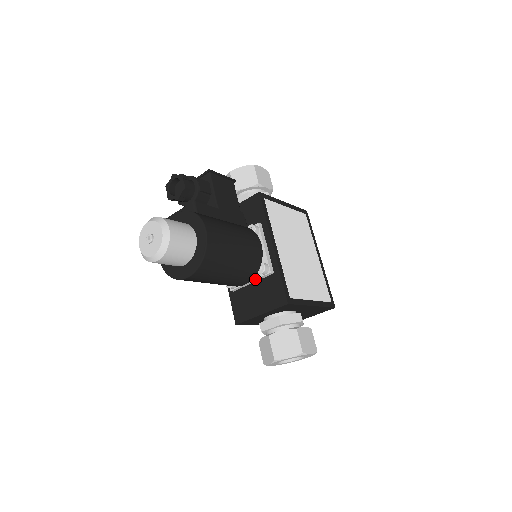
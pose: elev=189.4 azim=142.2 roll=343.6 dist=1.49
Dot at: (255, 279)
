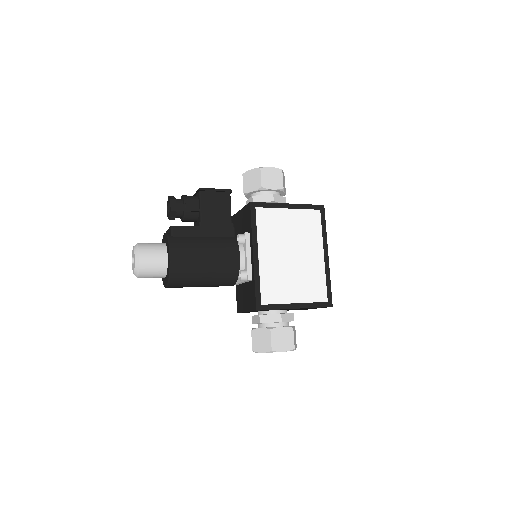
Dot at: (242, 282)
